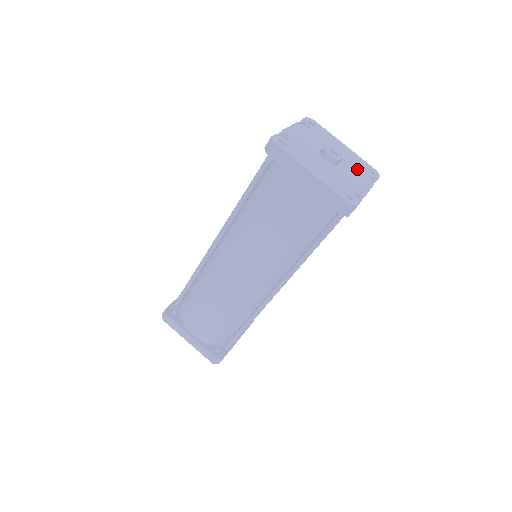
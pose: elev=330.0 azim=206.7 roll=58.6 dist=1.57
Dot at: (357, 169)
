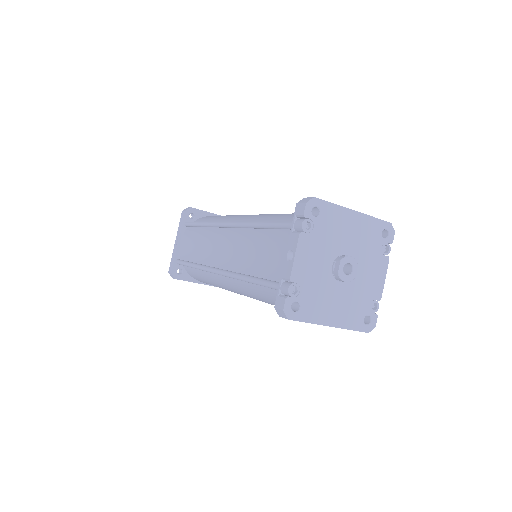
Dot at: (371, 252)
